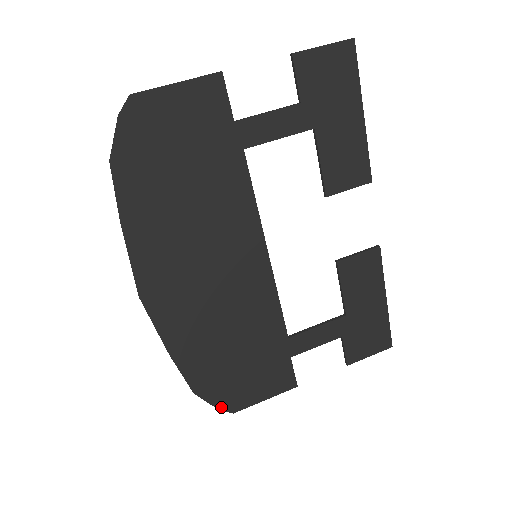
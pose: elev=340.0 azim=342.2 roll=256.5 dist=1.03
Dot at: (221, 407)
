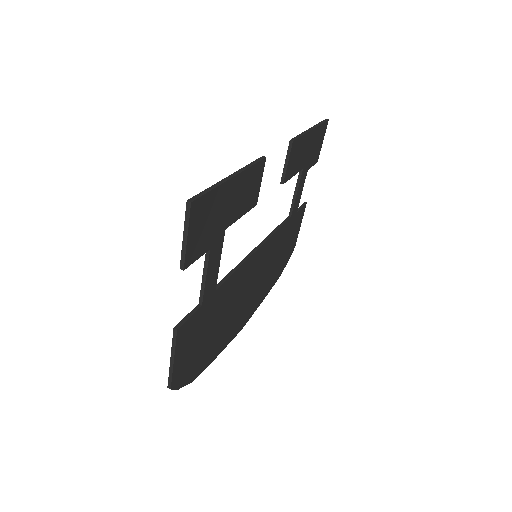
Dot at: (290, 256)
